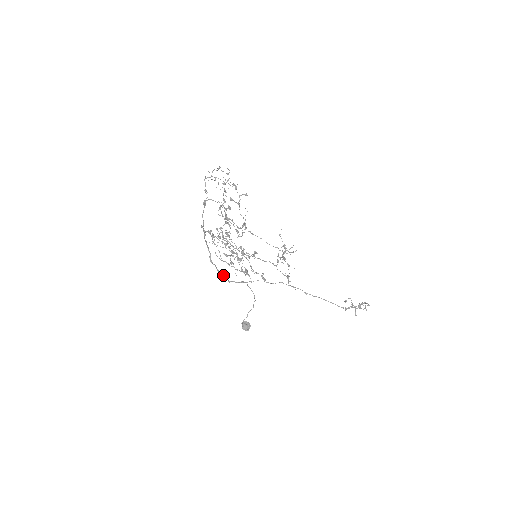
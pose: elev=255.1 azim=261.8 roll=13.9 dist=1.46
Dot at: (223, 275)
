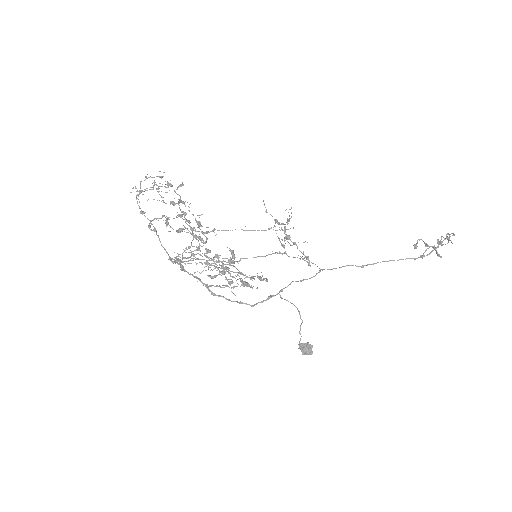
Dot at: (239, 302)
